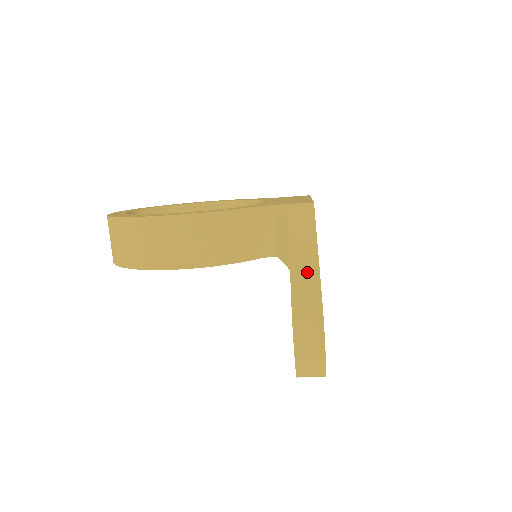
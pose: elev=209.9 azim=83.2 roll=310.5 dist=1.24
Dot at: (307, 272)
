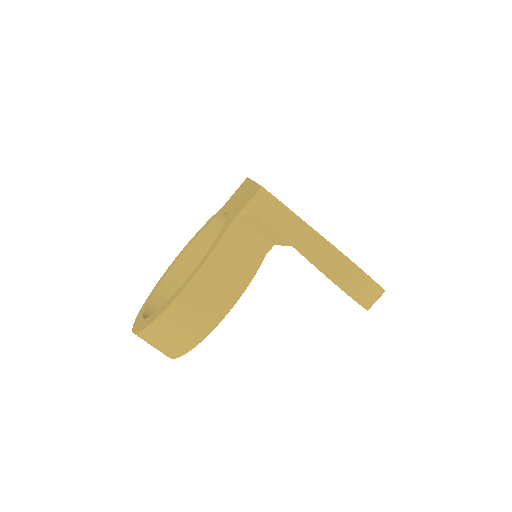
Dot at: (307, 239)
